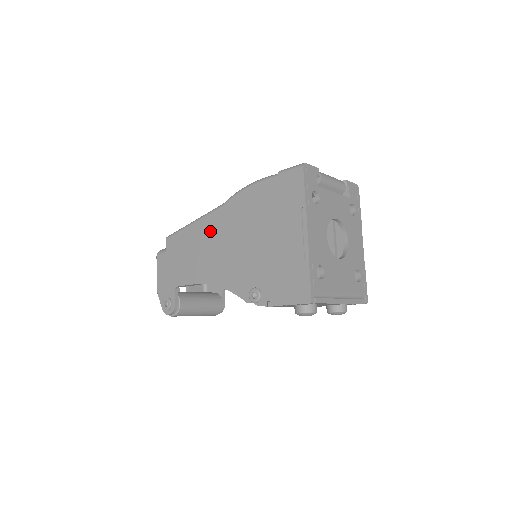
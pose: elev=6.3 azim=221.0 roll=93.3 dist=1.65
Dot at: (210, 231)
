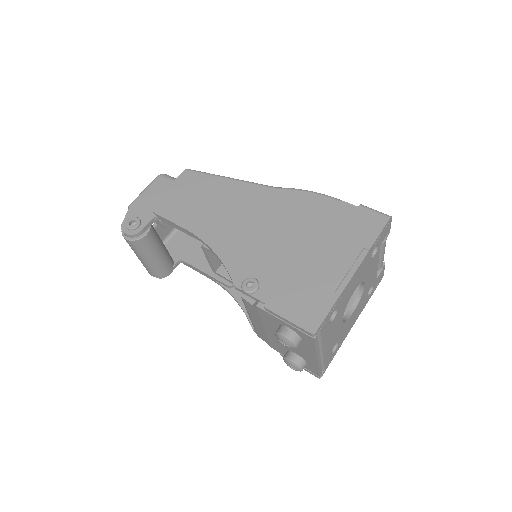
Dot at: (243, 198)
